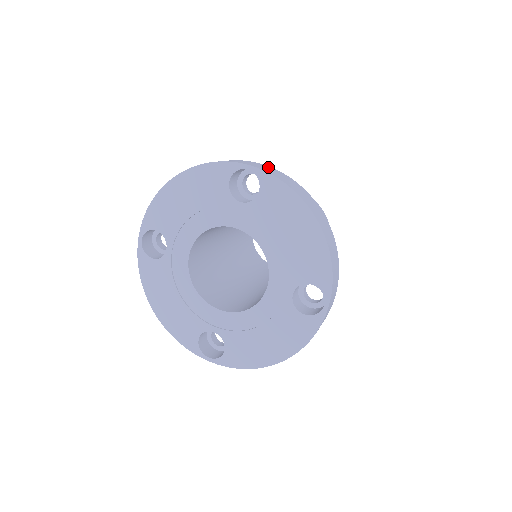
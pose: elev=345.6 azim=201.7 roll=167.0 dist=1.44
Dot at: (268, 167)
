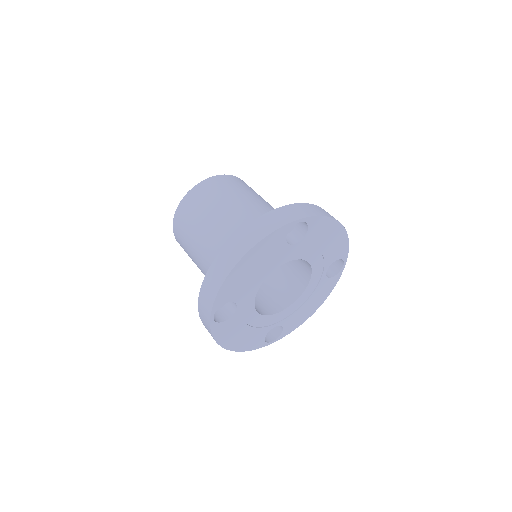
Dot at: (296, 206)
